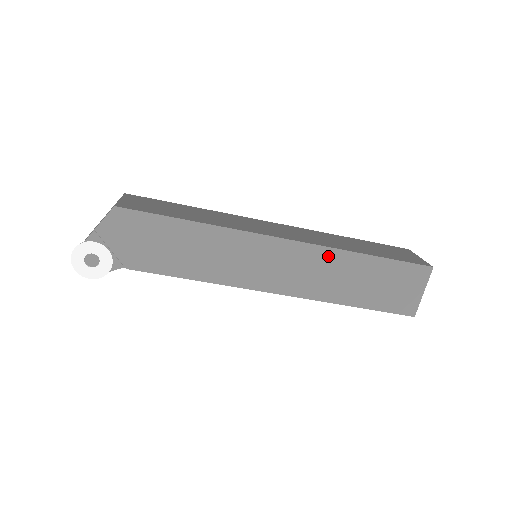
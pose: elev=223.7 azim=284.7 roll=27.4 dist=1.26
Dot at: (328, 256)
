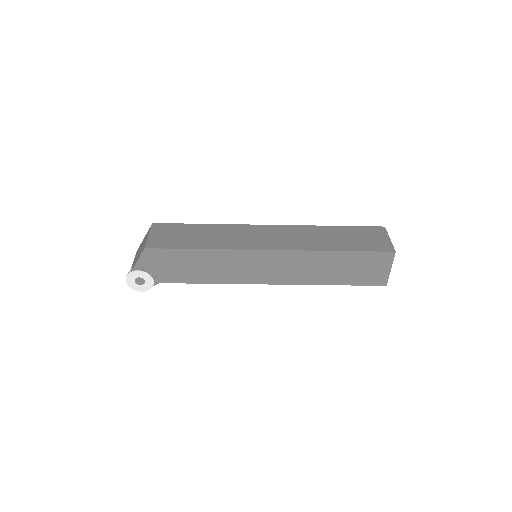
Dot at: (307, 256)
